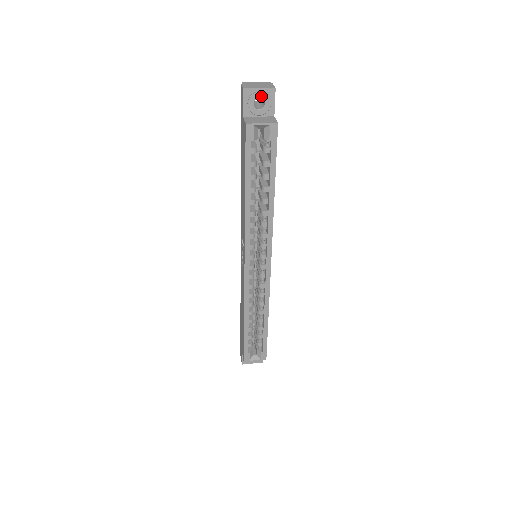
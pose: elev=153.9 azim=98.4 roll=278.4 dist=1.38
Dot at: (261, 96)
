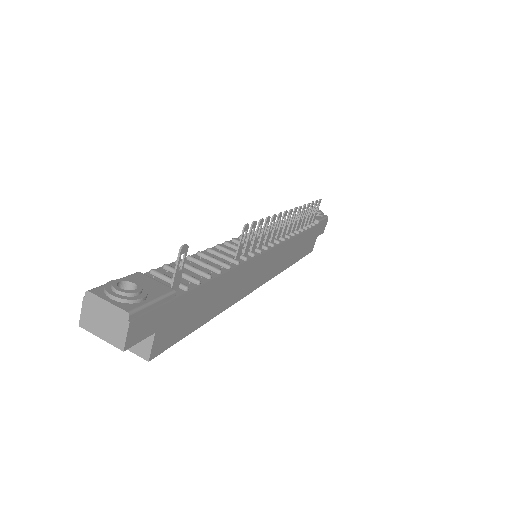
Dot at: occluded
